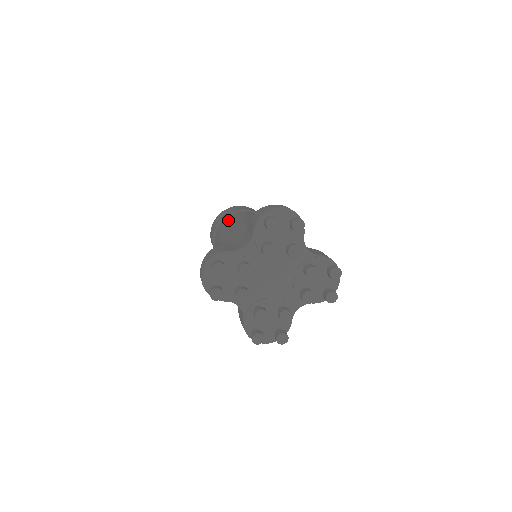
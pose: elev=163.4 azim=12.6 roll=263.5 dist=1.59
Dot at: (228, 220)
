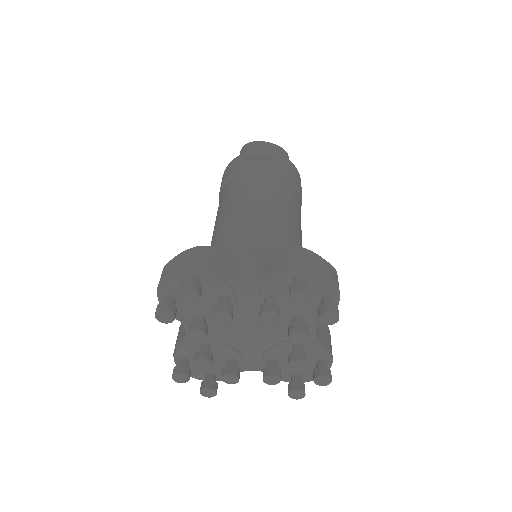
Dot at: (260, 177)
